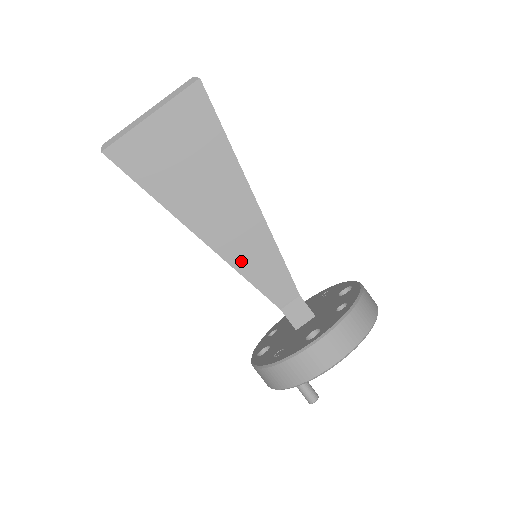
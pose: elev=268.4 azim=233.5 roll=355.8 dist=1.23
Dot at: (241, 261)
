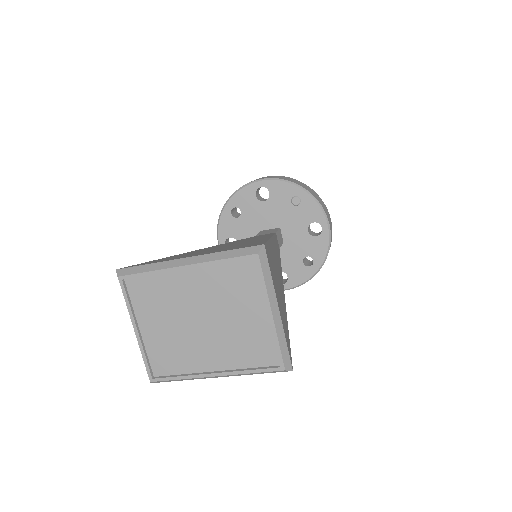
Dot at: occluded
